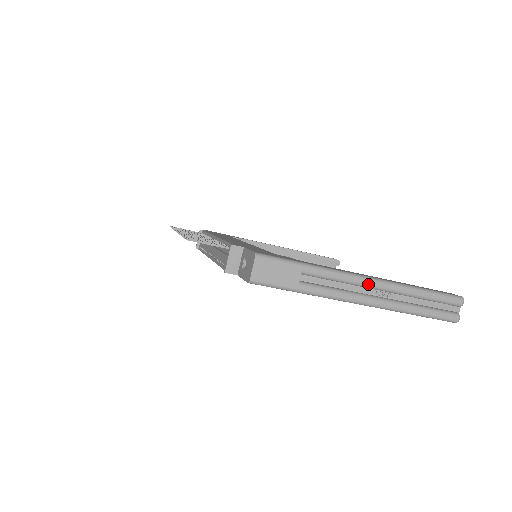
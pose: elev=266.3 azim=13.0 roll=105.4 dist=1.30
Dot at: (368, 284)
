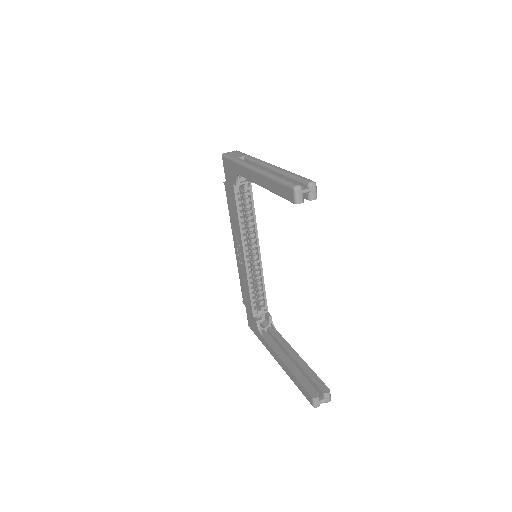
Dot at: (267, 164)
